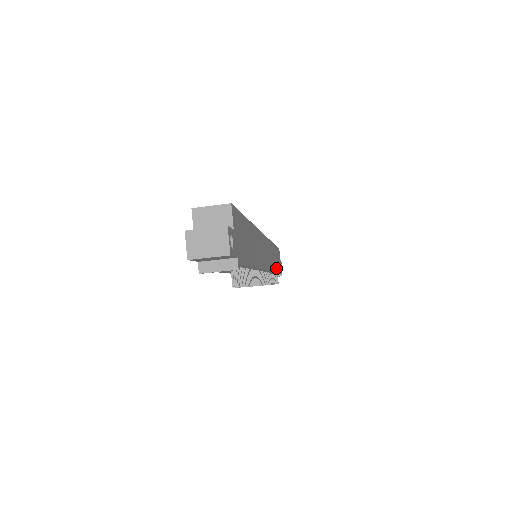
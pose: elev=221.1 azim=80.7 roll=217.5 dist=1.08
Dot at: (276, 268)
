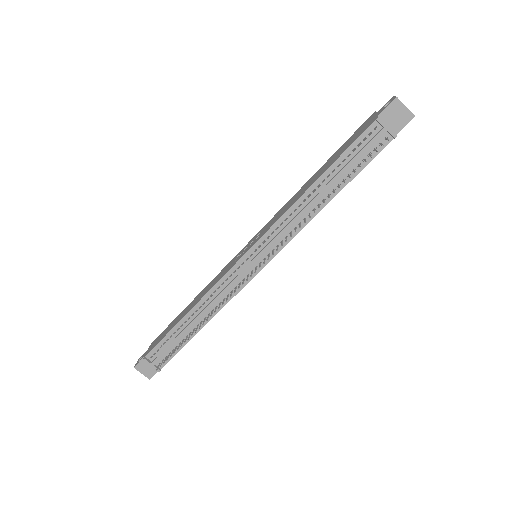
Dot at: (203, 325)
